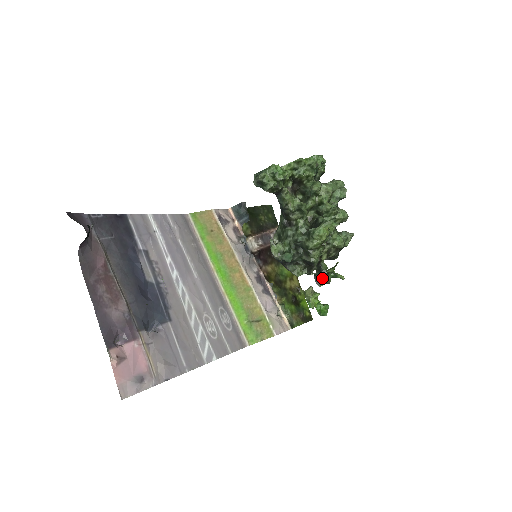
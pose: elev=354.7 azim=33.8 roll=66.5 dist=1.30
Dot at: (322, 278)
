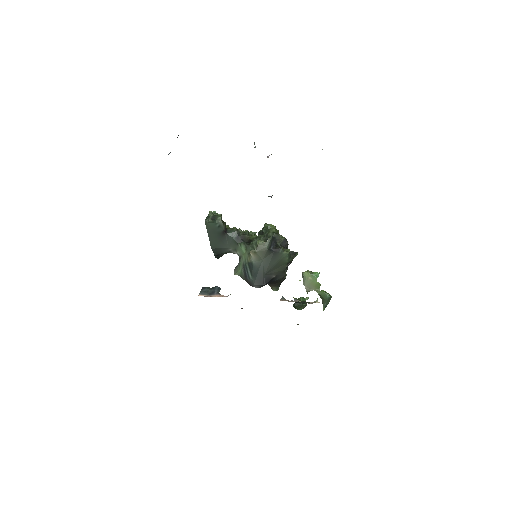
Dot at: occluded
